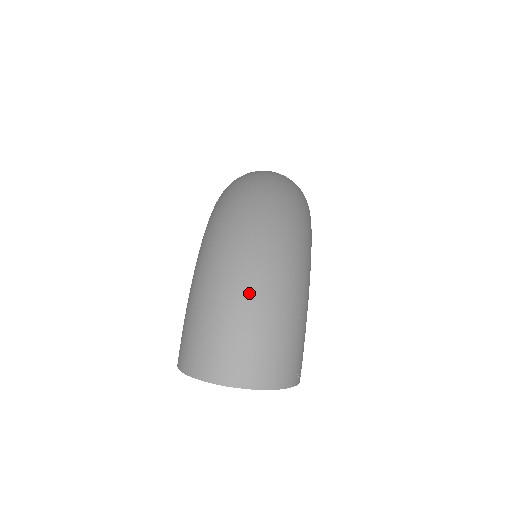
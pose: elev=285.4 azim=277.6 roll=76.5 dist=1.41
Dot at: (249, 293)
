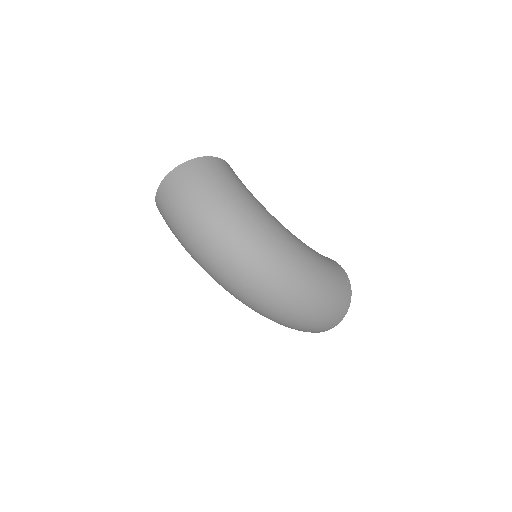
Dot at: (307, 315)
